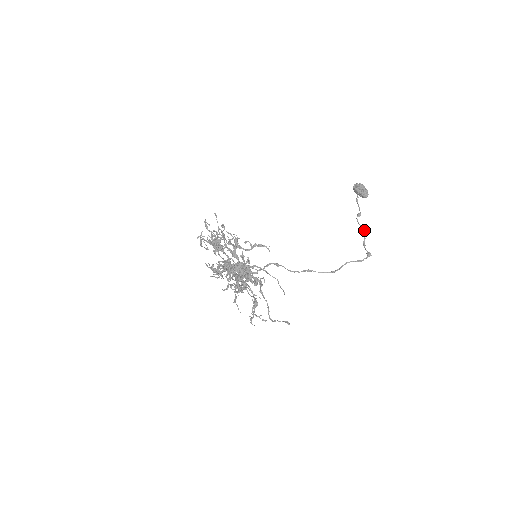
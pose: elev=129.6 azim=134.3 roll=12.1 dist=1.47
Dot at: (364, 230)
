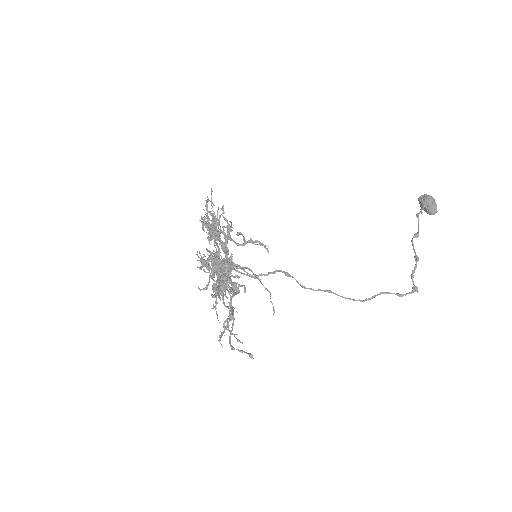
Dot at: (417, 256)
